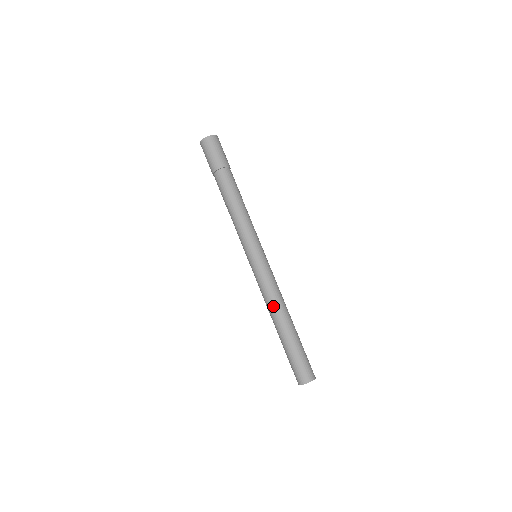
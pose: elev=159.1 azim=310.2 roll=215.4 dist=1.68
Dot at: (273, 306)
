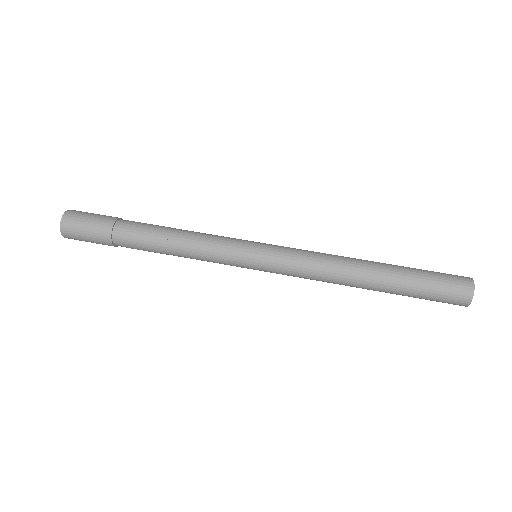
Dot at: (339, 268)
